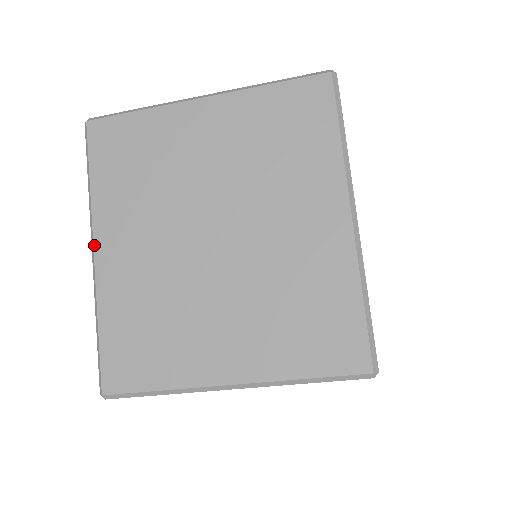
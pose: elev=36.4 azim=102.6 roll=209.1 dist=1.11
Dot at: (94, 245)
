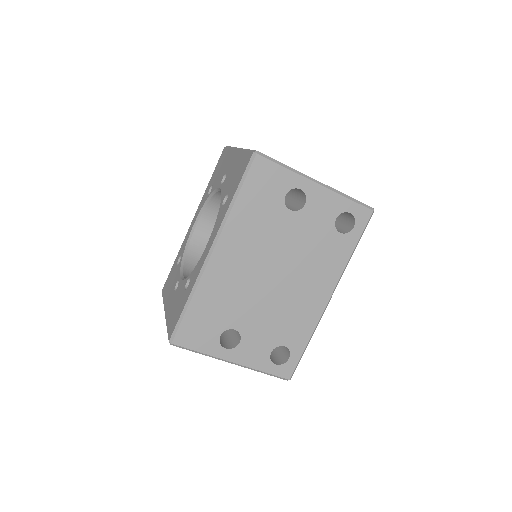
Dot at: occluded
